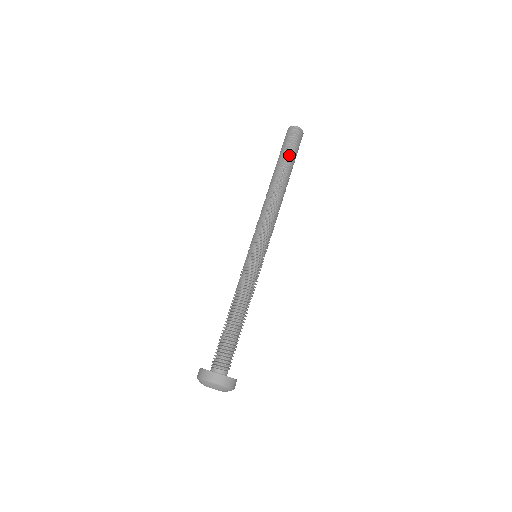
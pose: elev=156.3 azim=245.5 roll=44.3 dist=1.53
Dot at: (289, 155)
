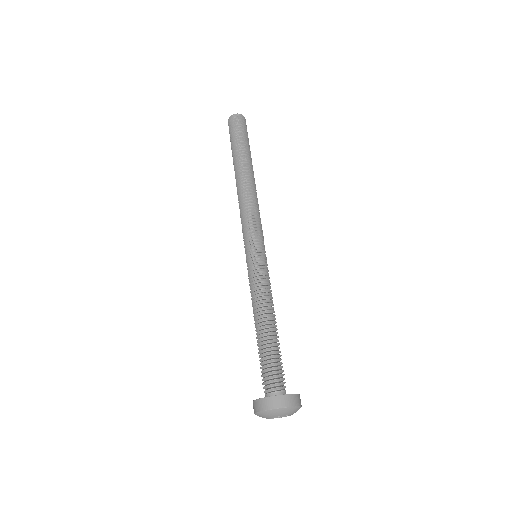
Dot at: (240, 144)
